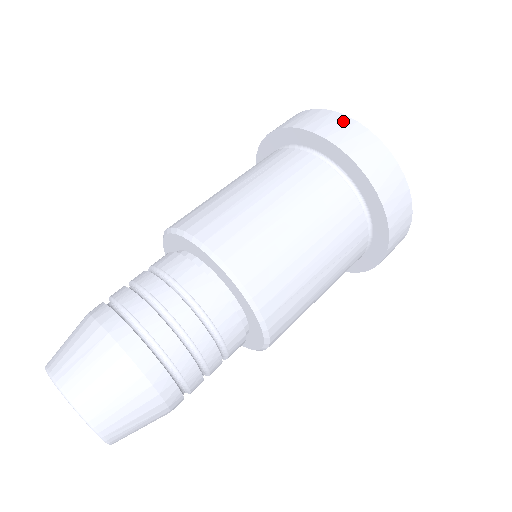
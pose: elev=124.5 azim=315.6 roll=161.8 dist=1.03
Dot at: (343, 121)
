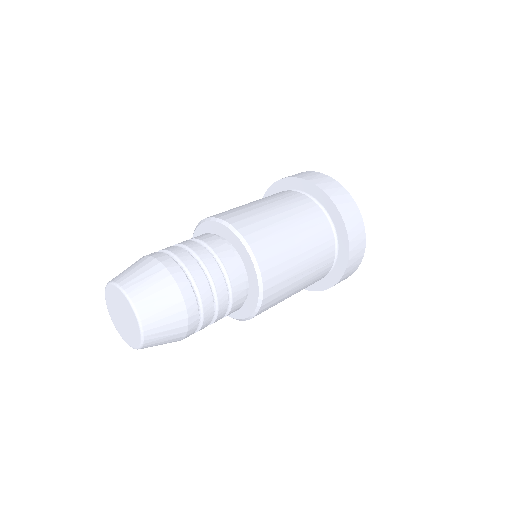
Dot at: (335, 184)
